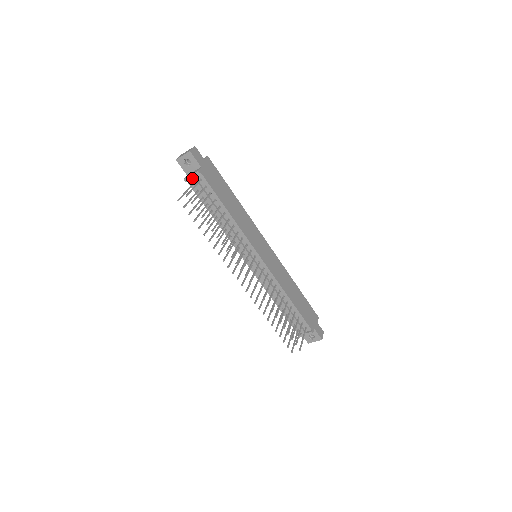
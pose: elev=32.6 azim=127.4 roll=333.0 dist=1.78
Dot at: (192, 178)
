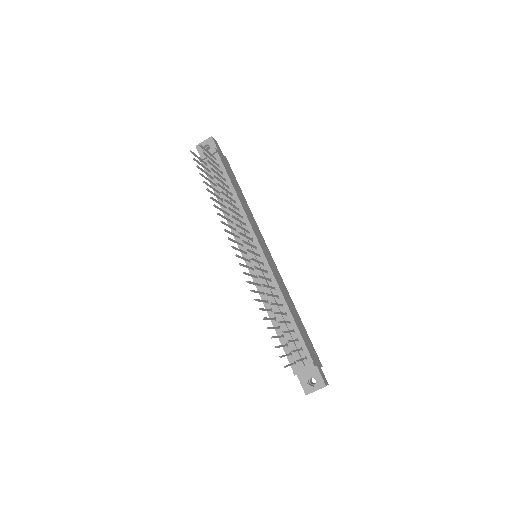
Dot at: occluded
